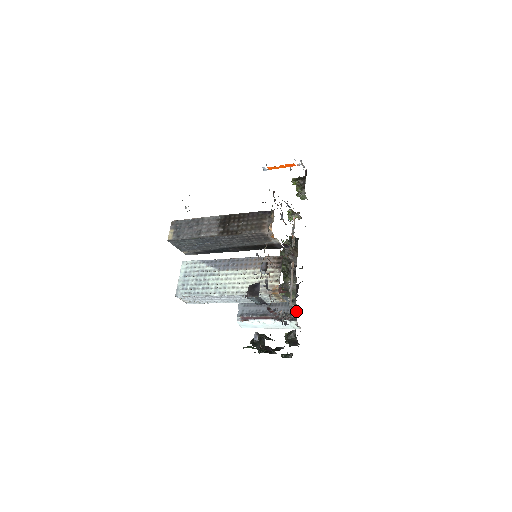
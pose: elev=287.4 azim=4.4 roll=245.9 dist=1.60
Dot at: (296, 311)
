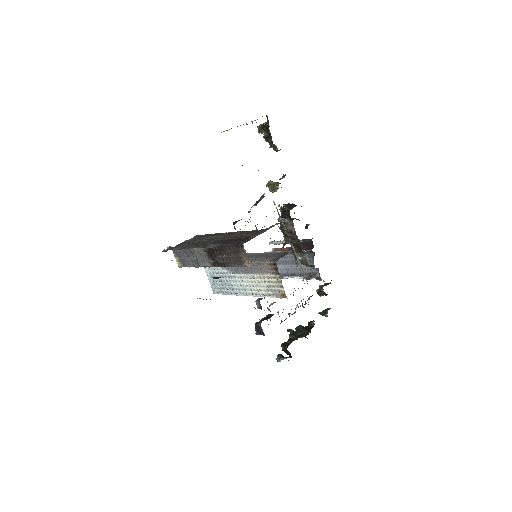
Dot at: (318, 270)
